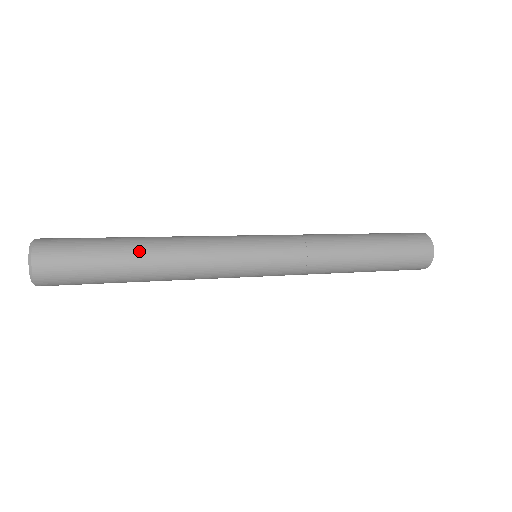
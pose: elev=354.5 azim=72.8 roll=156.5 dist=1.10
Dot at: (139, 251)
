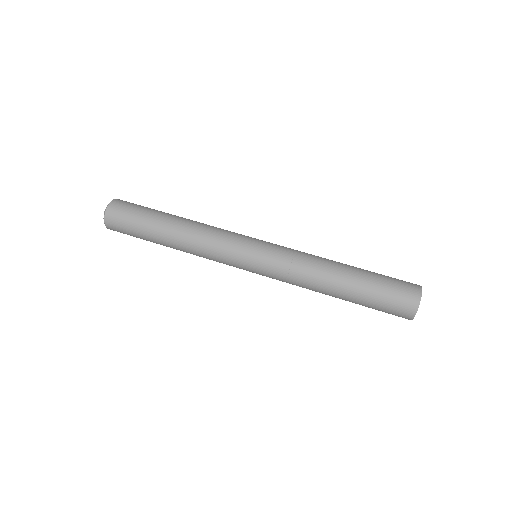
Dot at: (169, 224)
